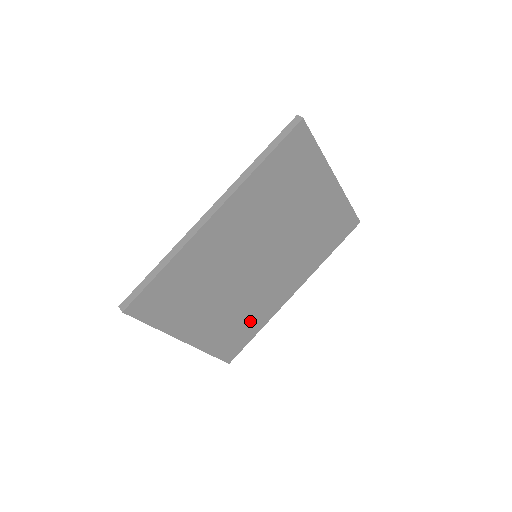
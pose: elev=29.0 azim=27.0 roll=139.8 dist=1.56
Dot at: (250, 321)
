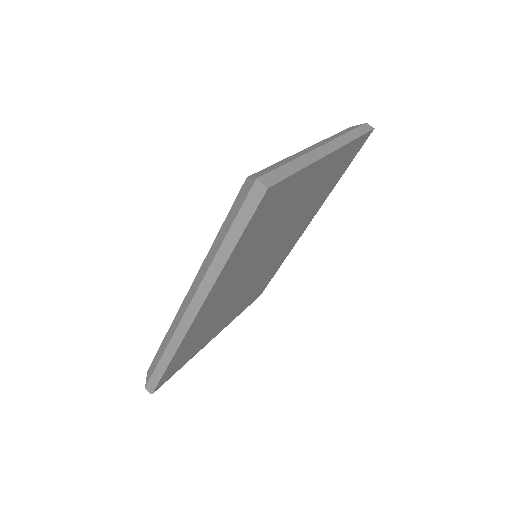
Dot at: (269, 274)
